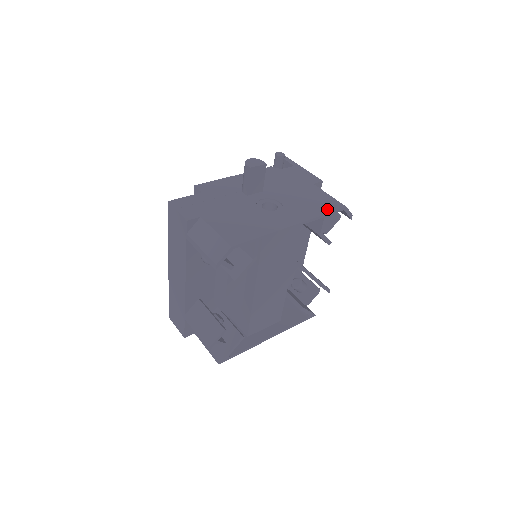
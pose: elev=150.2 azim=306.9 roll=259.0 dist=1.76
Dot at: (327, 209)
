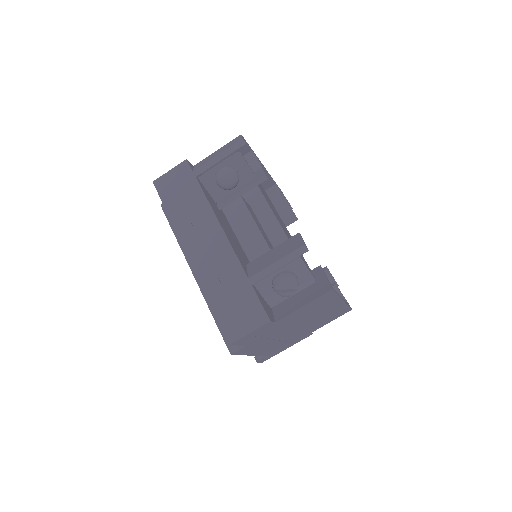
Dot at: occluded
